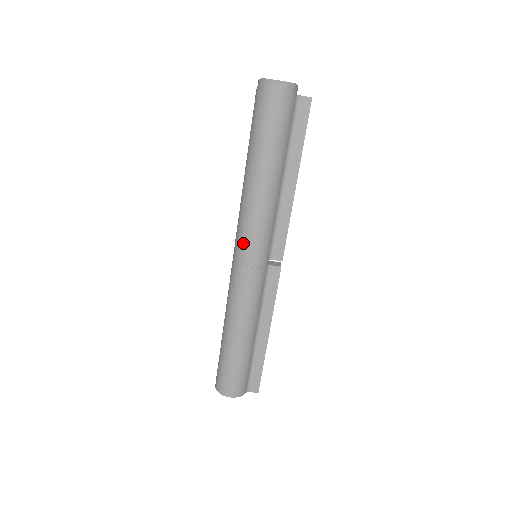
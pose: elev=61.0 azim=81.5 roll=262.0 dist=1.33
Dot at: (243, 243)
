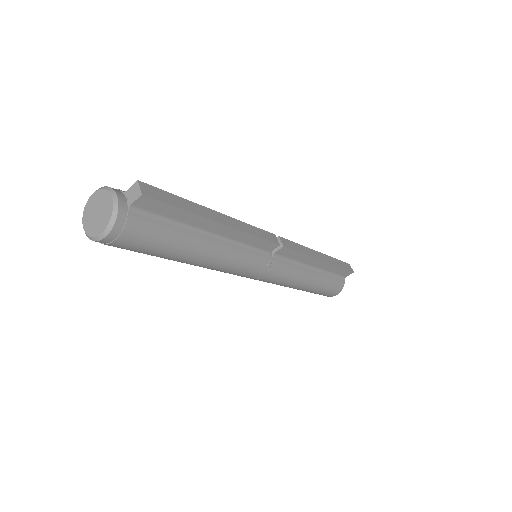
Dot at: occluded
